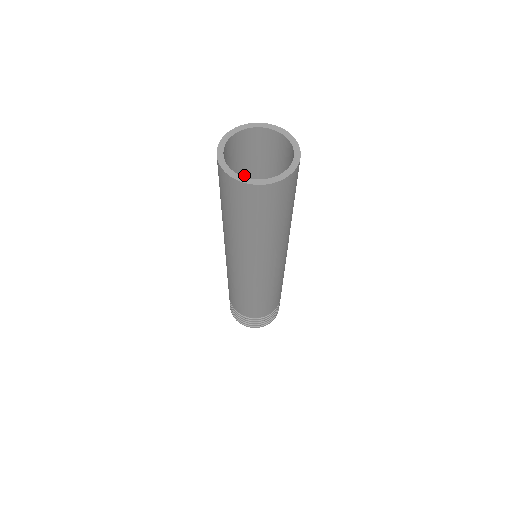
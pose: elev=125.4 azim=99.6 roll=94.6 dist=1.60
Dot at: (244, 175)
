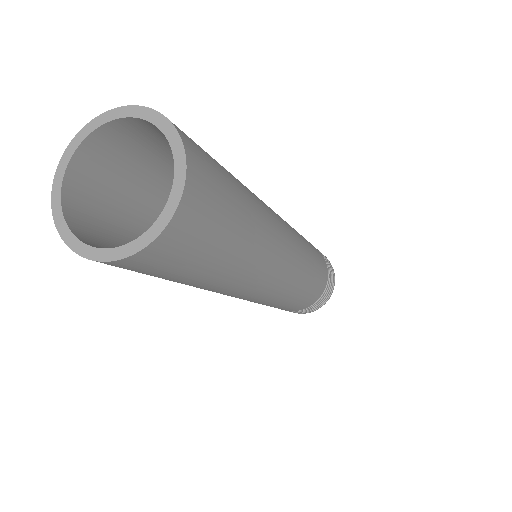
Dot at: (146, 198)
